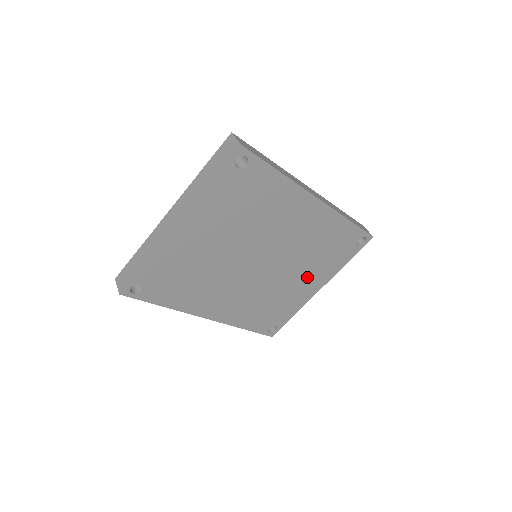
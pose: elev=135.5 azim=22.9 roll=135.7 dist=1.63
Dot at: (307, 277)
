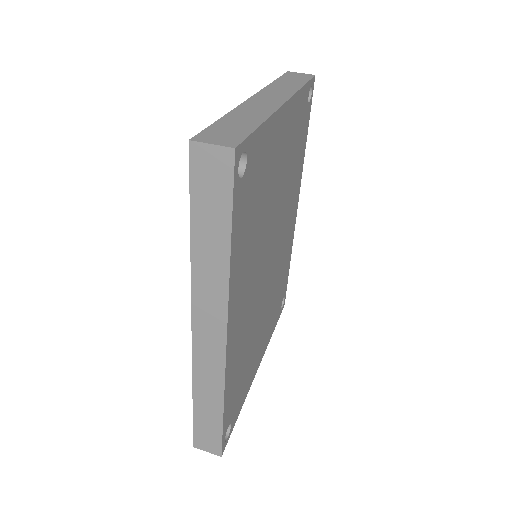
Dot at: (264, 330)
